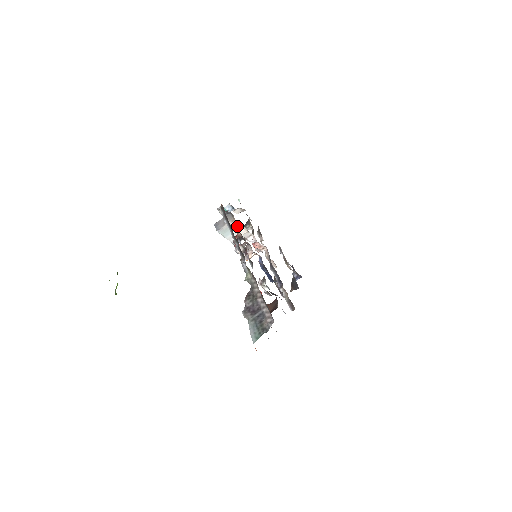
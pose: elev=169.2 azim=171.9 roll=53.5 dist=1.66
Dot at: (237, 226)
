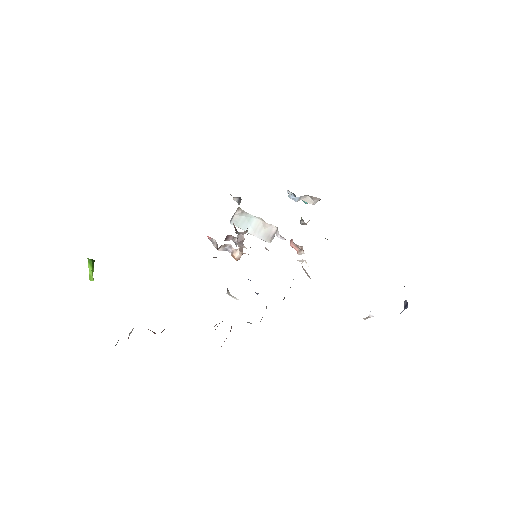
Dot at: (251, 216)
